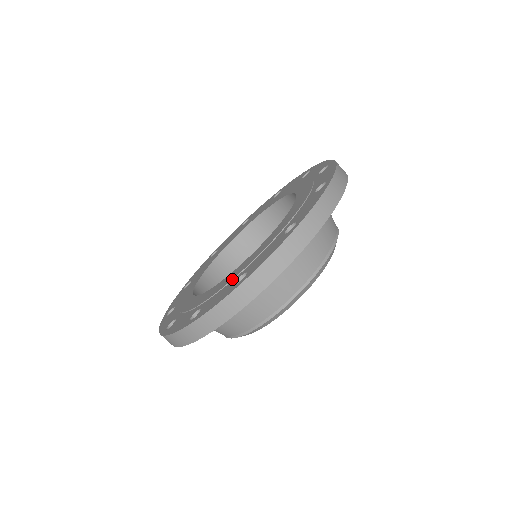
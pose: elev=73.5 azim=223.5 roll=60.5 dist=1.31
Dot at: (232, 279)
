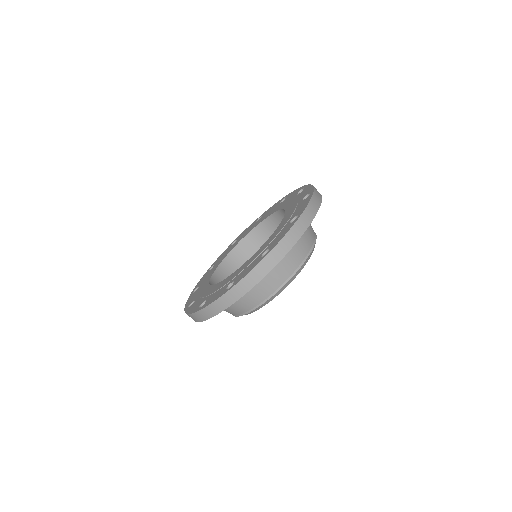
Dot at: (256, 257)
